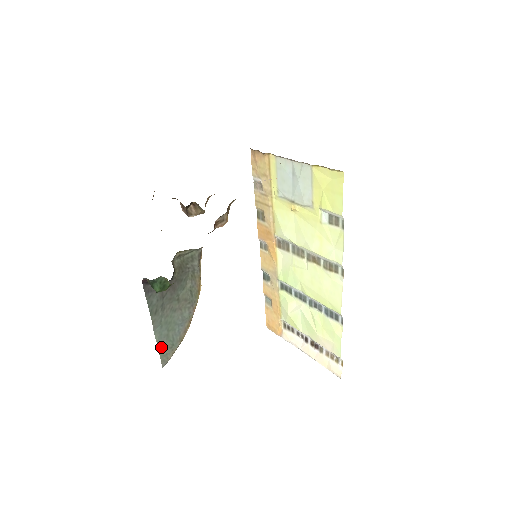
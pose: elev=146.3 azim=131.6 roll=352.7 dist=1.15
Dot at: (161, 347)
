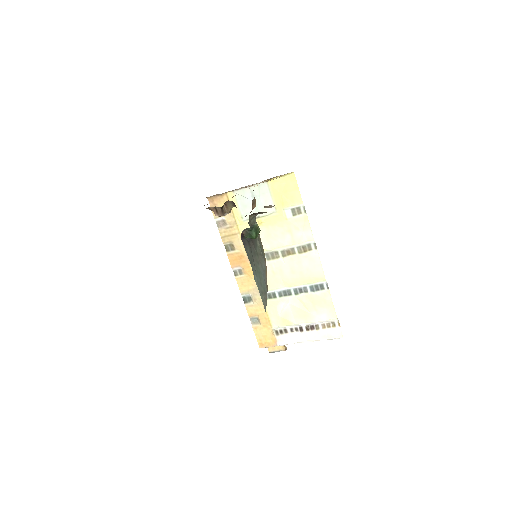
Dot at: (261, 292)
